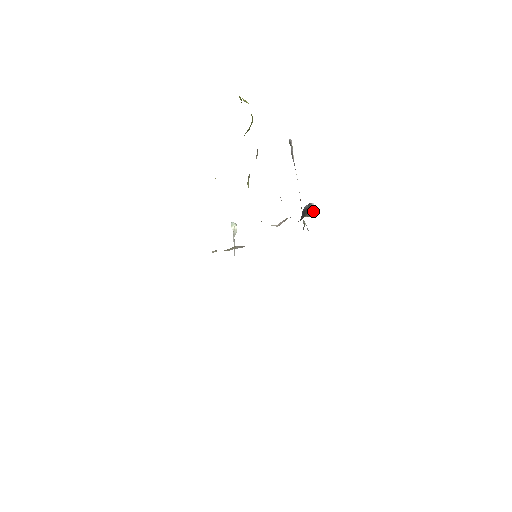
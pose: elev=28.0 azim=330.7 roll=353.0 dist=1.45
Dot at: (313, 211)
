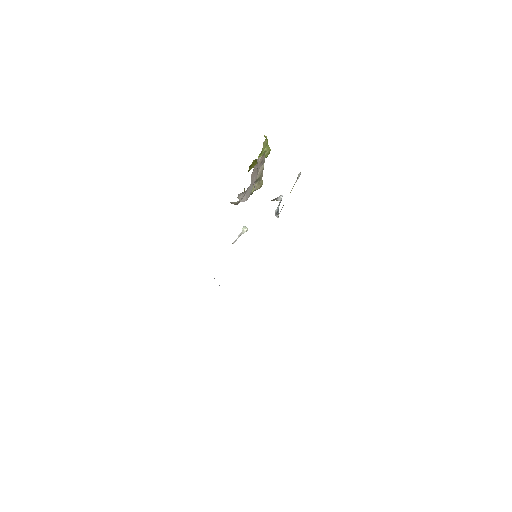
Dot at: (278, 198)
